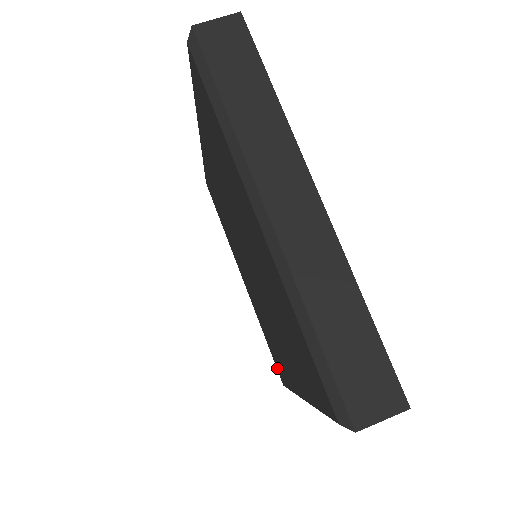
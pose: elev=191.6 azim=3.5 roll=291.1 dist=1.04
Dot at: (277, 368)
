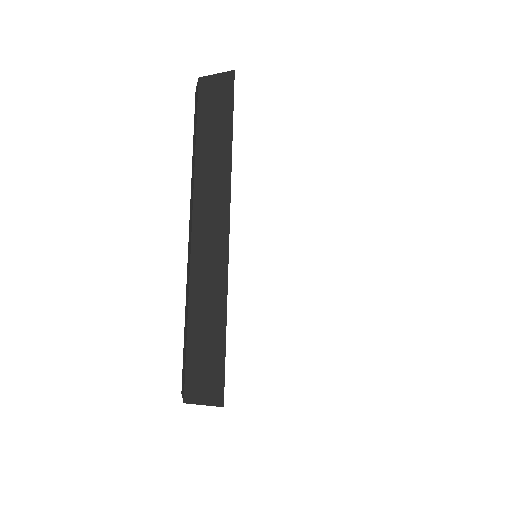
Dot at: occluded
